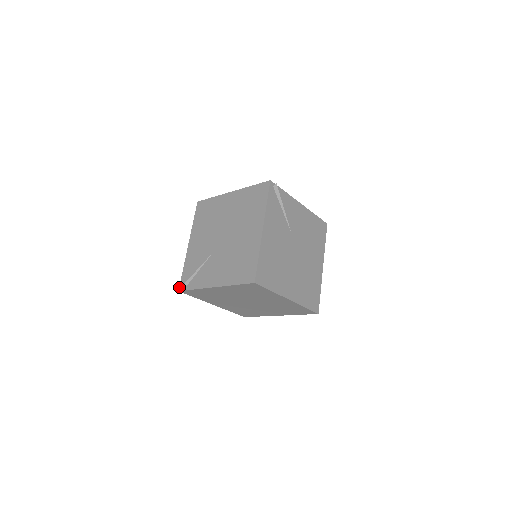
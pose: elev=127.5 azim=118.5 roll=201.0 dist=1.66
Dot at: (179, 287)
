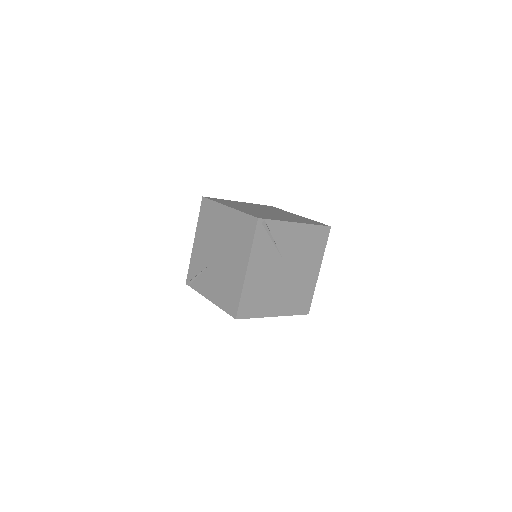
Dot at: (186, 280)
